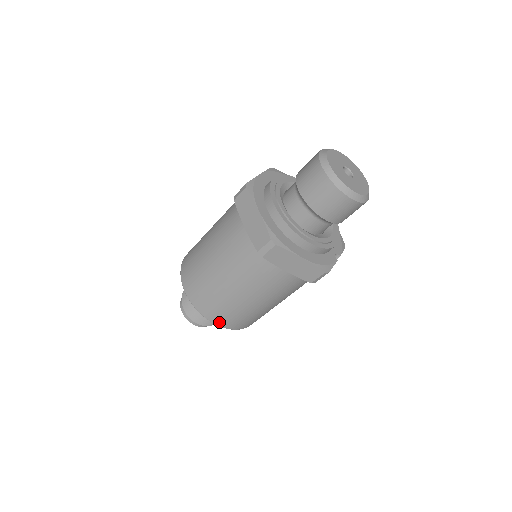
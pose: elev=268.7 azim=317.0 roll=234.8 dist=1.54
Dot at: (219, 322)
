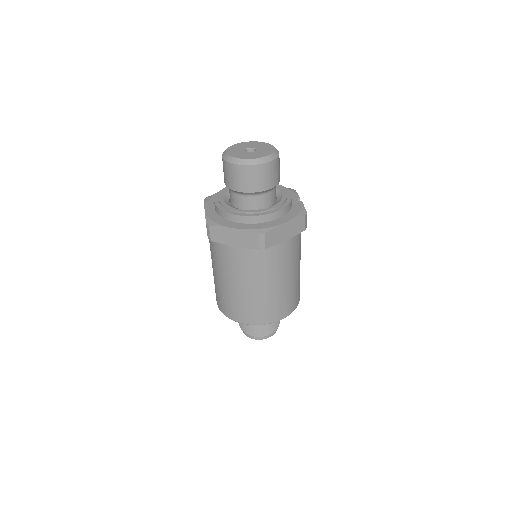
Dot at: (283, 315)
